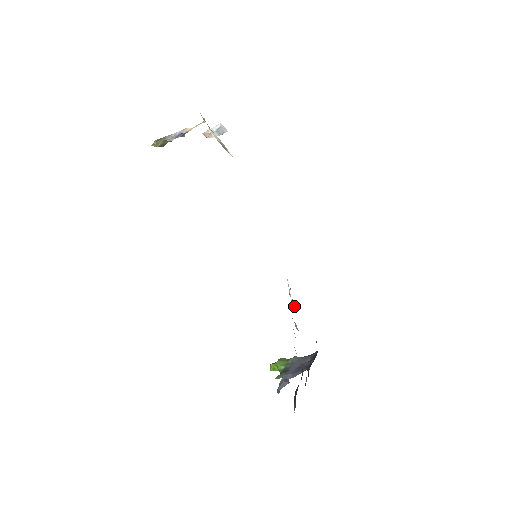
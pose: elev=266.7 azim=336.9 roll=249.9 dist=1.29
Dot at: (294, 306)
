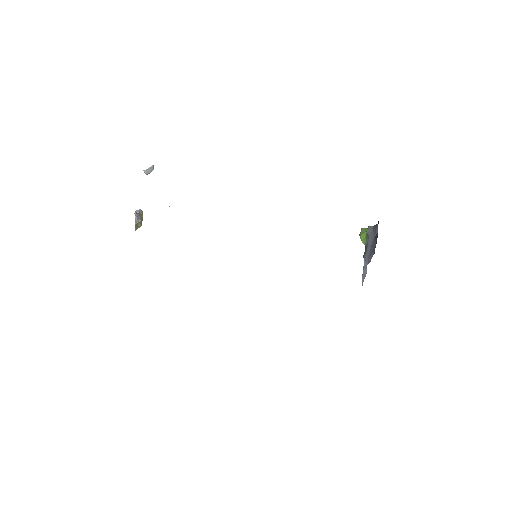
Dot at: occluded
